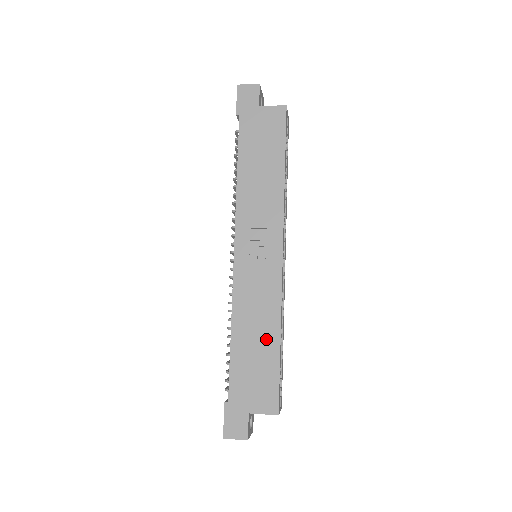
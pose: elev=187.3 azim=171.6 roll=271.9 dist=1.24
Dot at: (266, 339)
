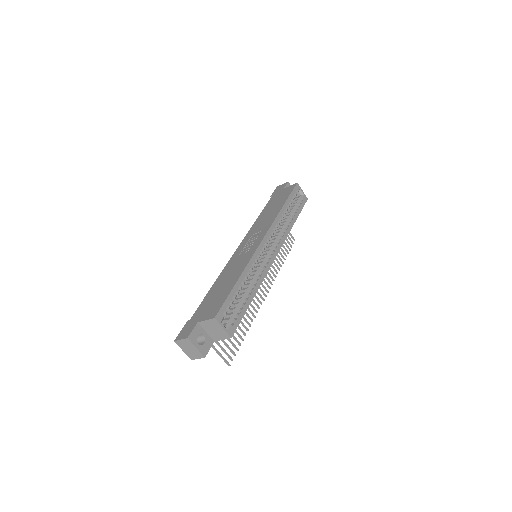
Dot at: (231, 280)
